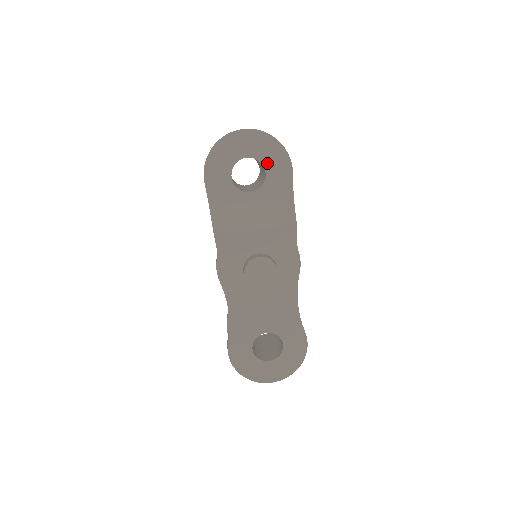
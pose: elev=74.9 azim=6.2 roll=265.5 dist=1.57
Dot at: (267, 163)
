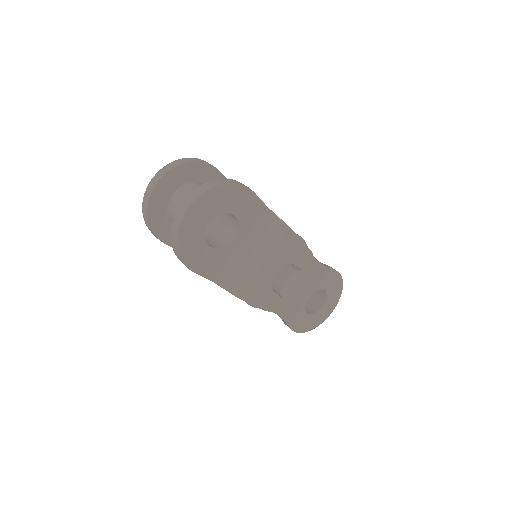
Dot at: (229, 208)
